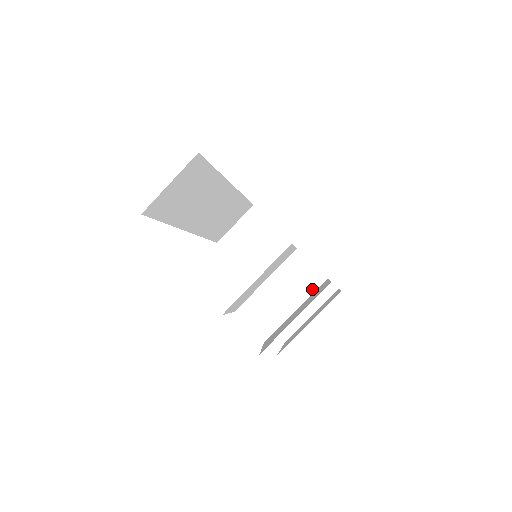
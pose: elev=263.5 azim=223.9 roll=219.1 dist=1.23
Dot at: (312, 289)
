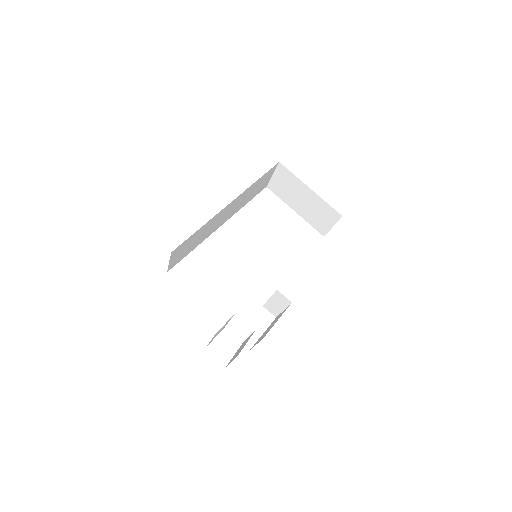
Dot at: (278, 299)
